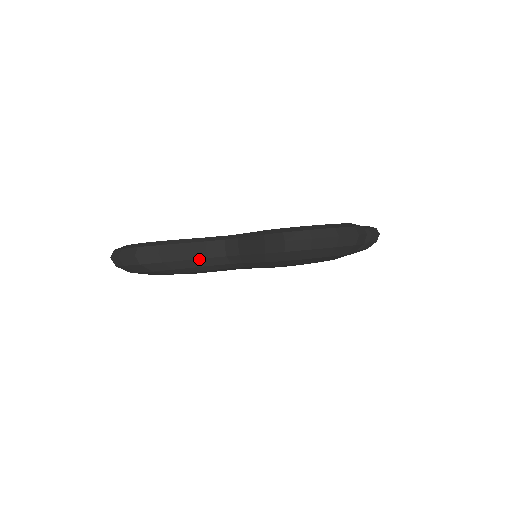
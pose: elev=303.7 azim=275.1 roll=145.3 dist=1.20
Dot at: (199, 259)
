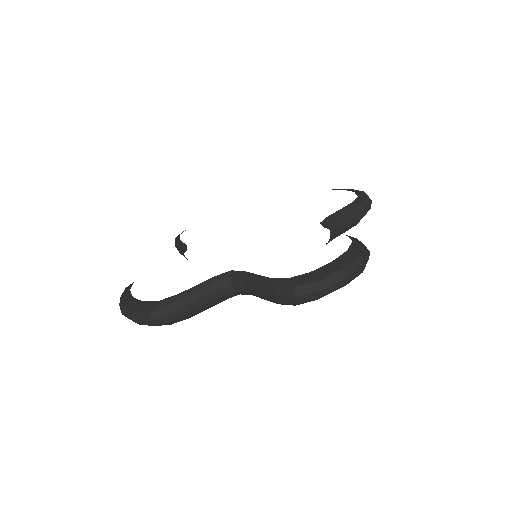
Dot at: (210, 302)
